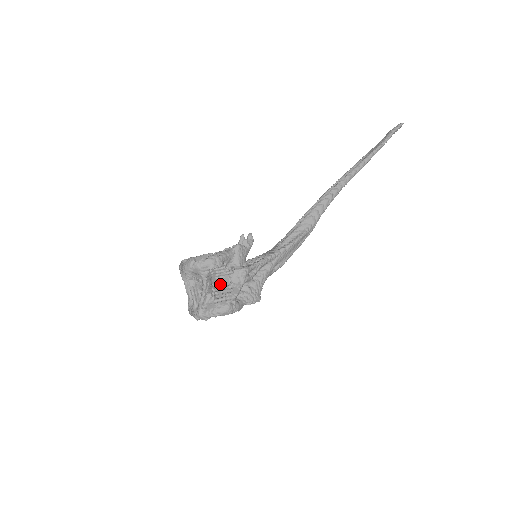
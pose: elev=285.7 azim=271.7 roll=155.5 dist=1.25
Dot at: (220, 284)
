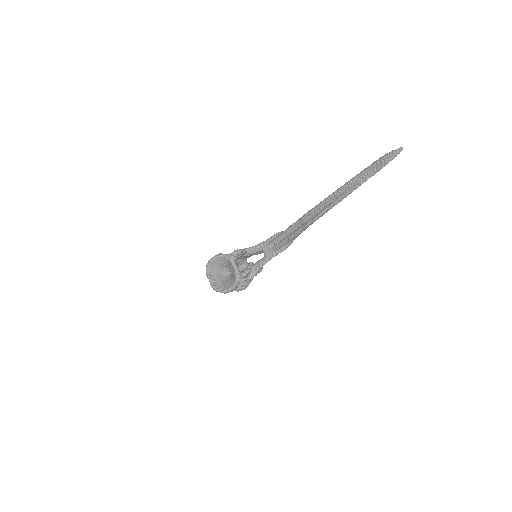
Dot at: occluded
